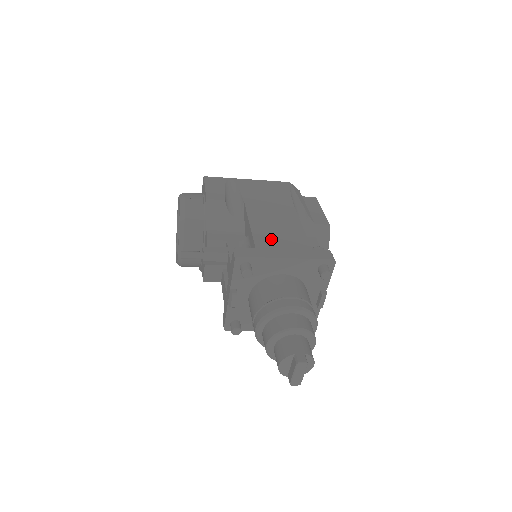
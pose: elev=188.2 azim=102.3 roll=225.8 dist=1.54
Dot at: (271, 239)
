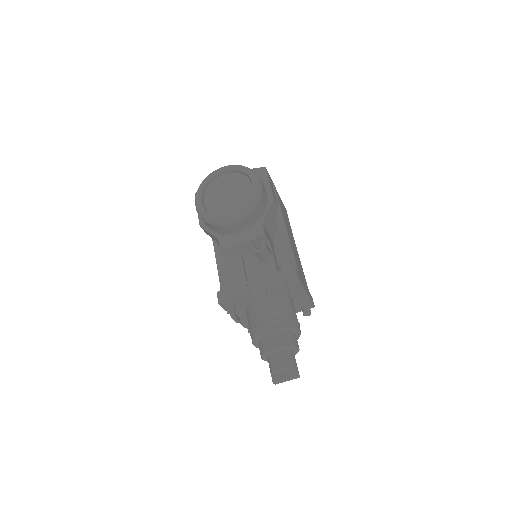
Dot at: occluded
